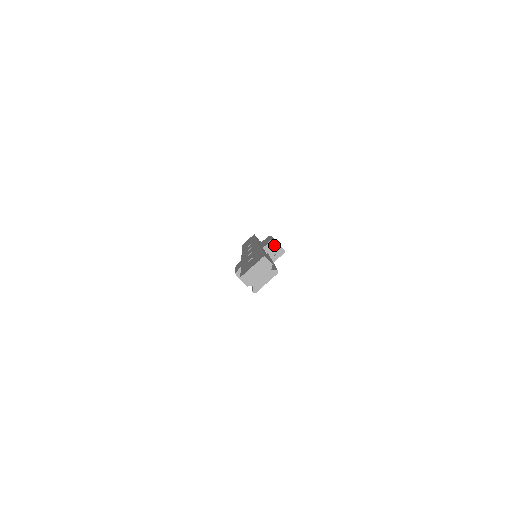
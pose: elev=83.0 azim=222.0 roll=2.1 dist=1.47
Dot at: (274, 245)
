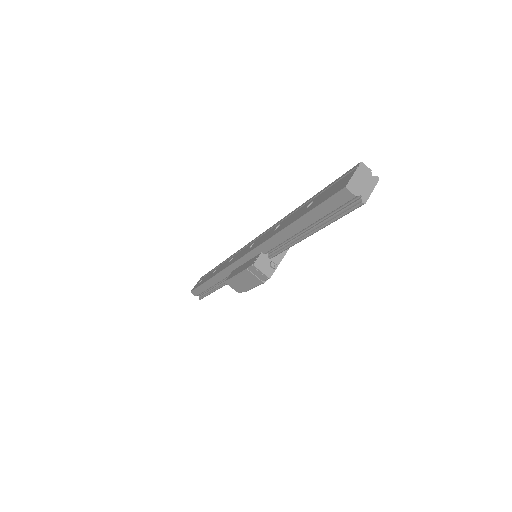
Dot at: occluded
